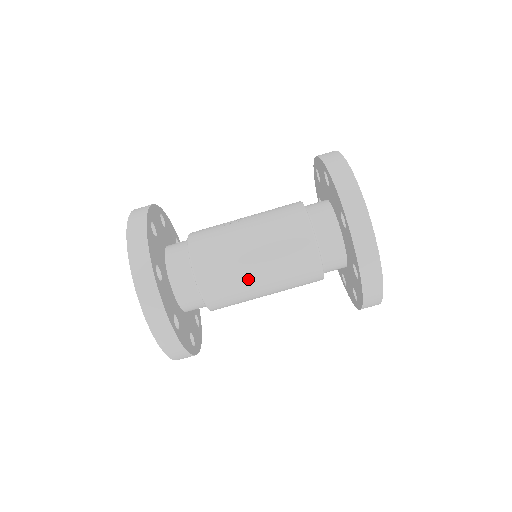
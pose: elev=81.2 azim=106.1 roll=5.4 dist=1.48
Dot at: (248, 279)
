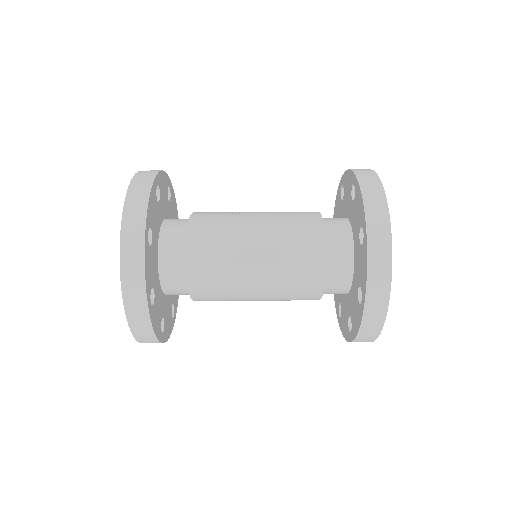
Dot at: (242, 273)
